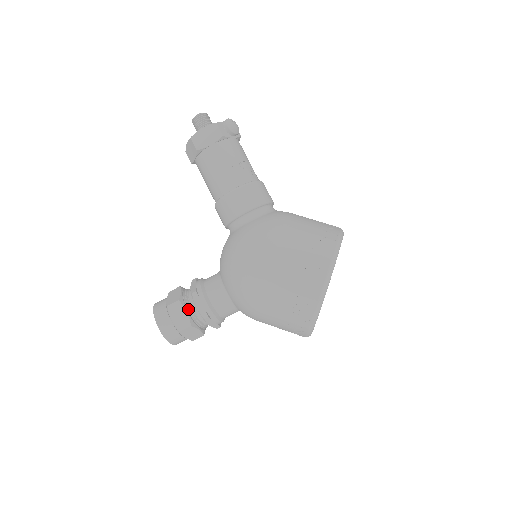
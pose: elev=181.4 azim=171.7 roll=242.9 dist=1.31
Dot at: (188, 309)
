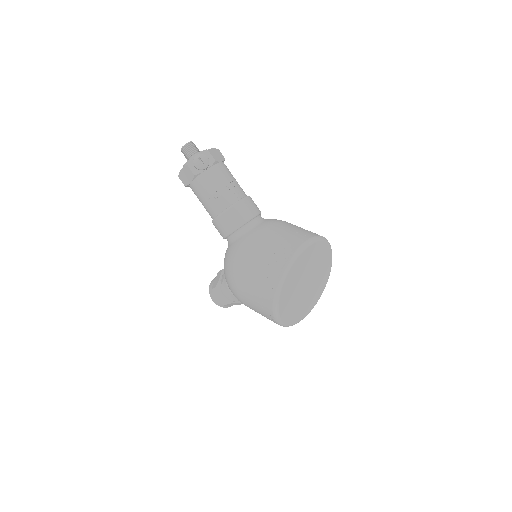
Dot at: (223, 292)
